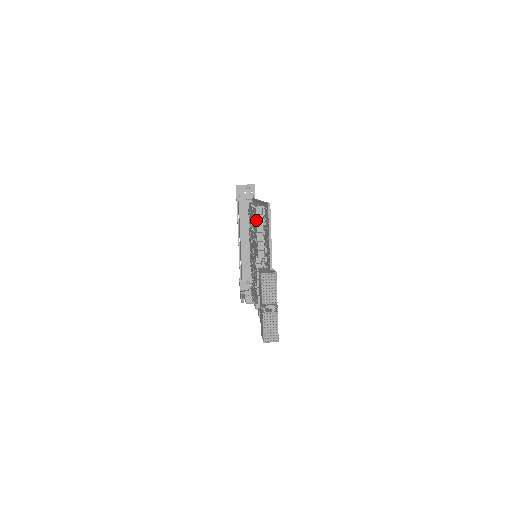
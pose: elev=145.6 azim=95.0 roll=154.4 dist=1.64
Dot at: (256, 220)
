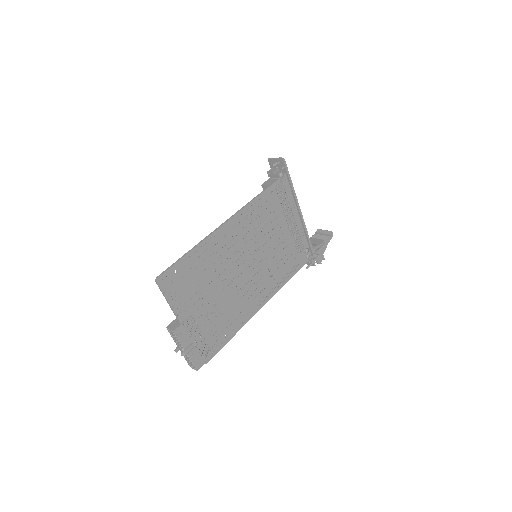
Dot at: occluded
